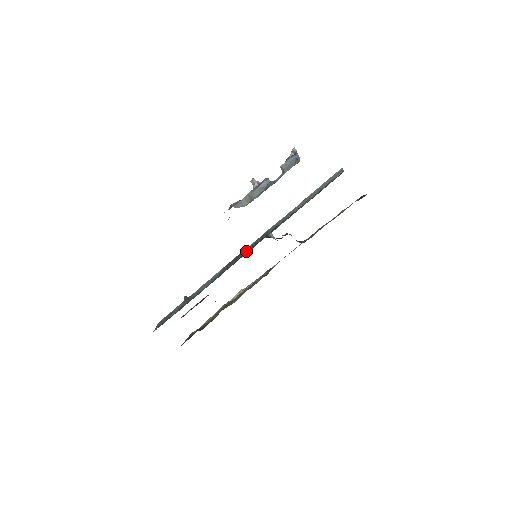
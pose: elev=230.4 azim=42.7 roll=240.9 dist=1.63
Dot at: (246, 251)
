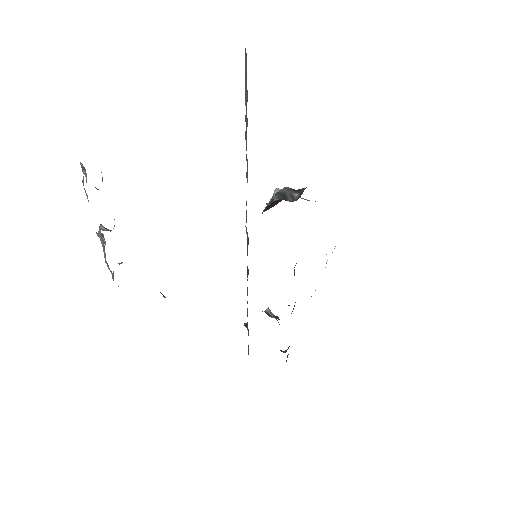
Dot at: (247, 252)
